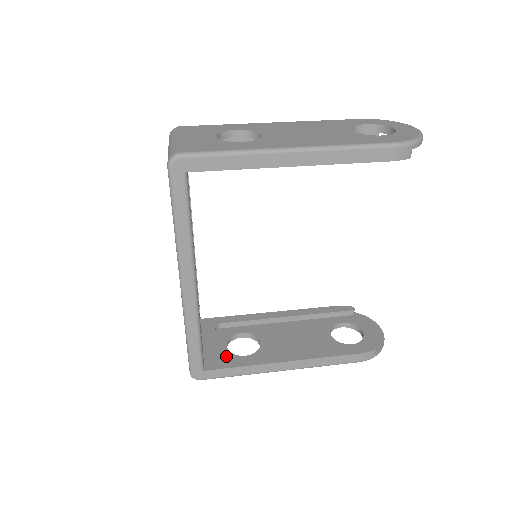
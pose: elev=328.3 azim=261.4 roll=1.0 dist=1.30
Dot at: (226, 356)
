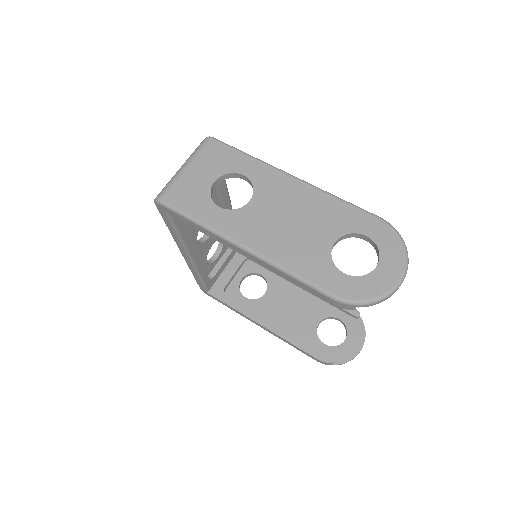
Dot at: (234, 288)
